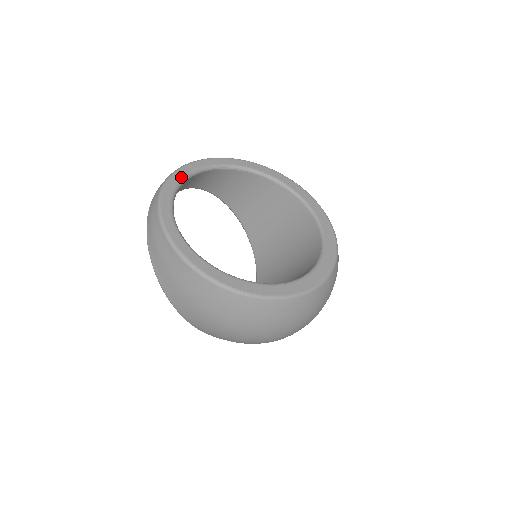
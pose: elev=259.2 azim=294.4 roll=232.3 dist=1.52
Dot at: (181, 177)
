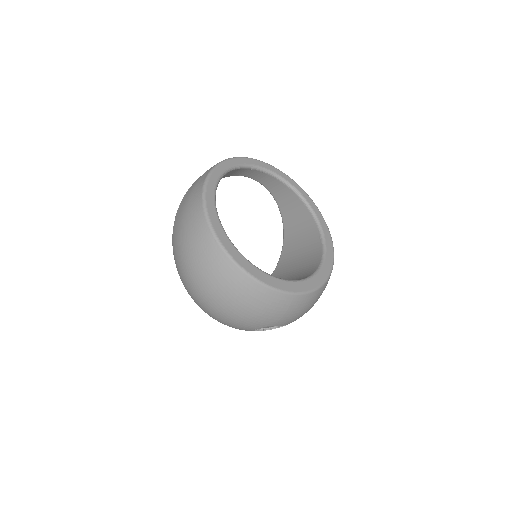
Dot at: (267, 167)
